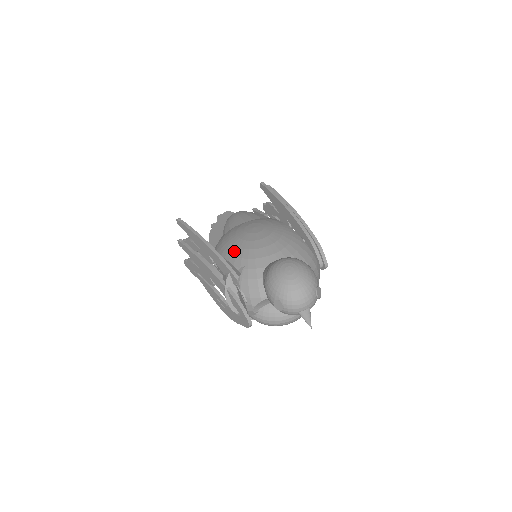
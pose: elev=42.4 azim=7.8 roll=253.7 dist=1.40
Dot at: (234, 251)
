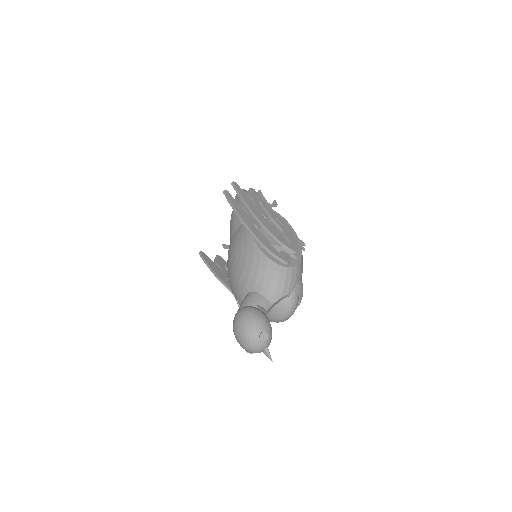
Dot at: (230, 283)
